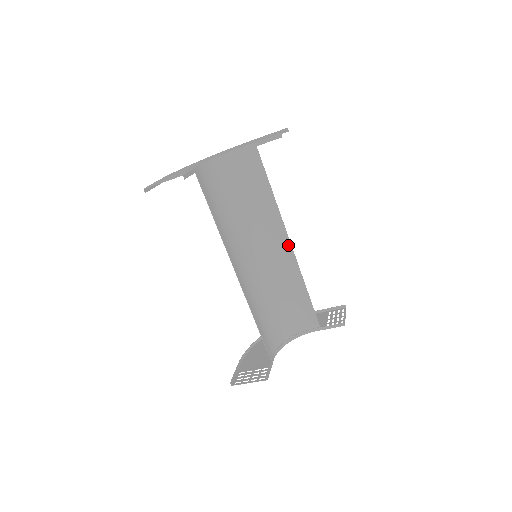
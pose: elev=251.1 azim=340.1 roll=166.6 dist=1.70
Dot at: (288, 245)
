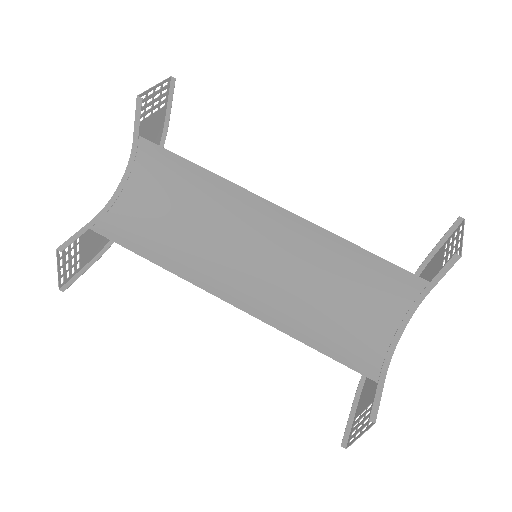
Dot at: (280, 211)
